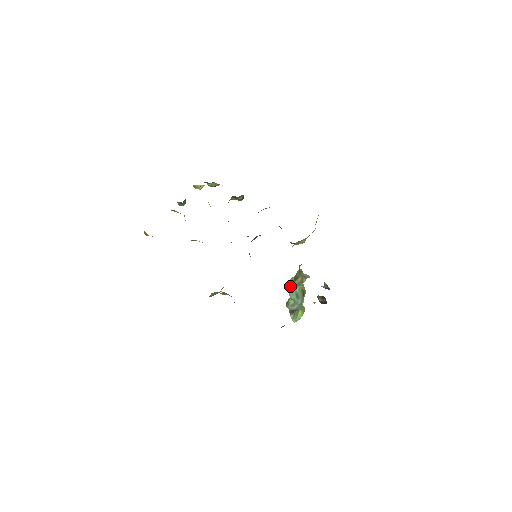
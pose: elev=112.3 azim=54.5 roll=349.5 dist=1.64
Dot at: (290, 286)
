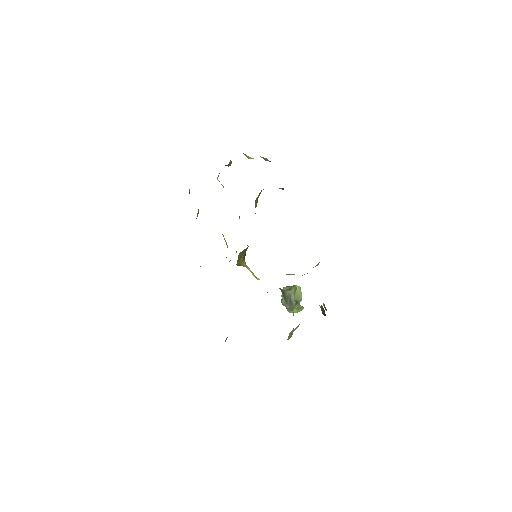
Dot at: occluded
